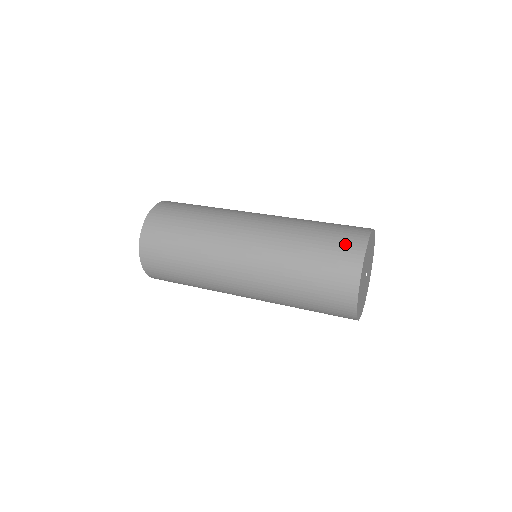
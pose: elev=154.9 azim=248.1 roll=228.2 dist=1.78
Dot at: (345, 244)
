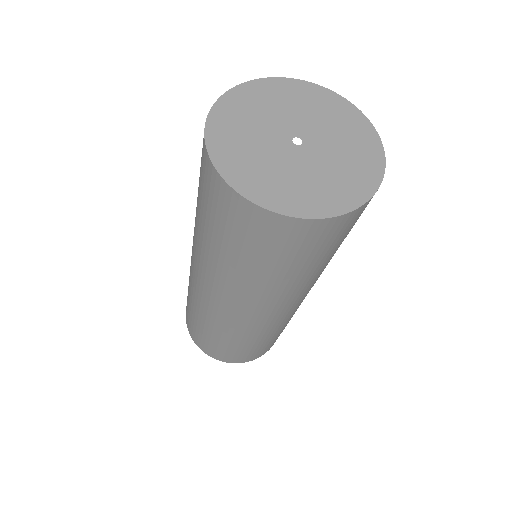
Dot at: occluded
